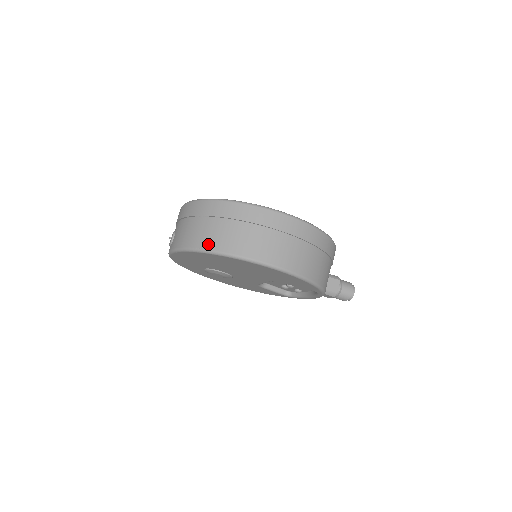
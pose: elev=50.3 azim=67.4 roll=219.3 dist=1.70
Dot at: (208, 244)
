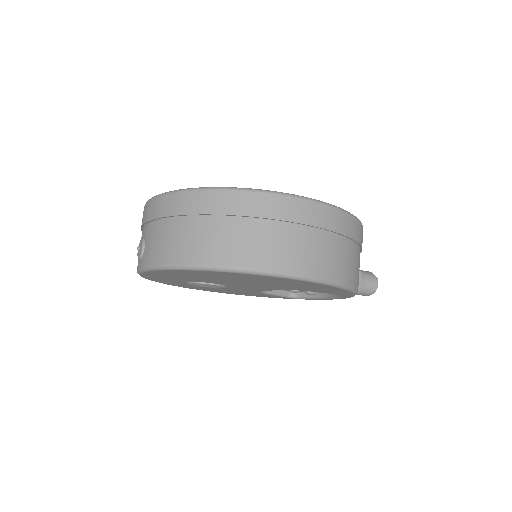
Dot at: (208, 257)
